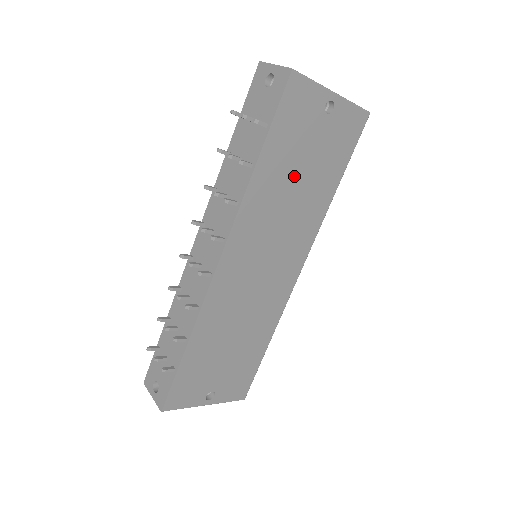
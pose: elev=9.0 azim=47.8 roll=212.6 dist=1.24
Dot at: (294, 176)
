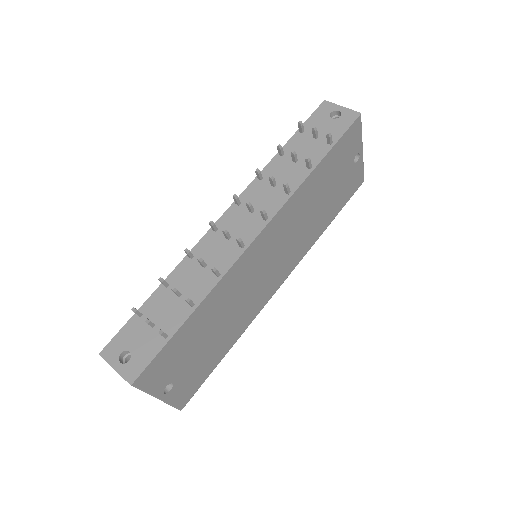
Dot at: (321, 196)
